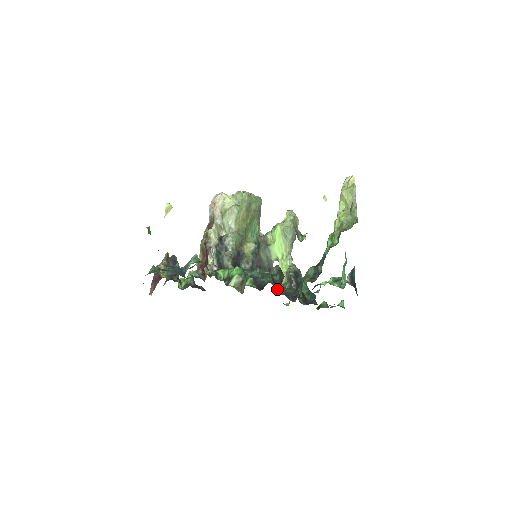
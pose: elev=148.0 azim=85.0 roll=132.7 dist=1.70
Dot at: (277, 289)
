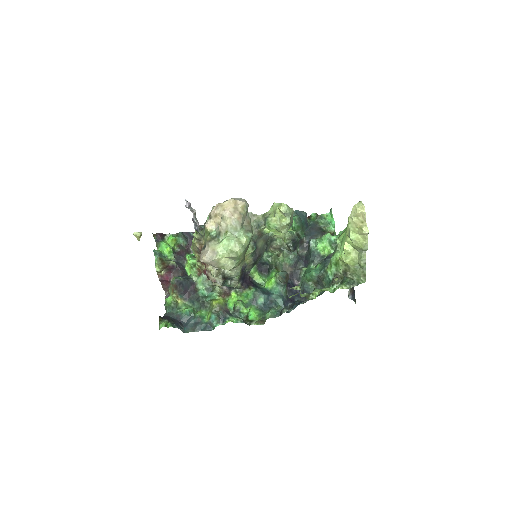
Dot at: (280, 268)
